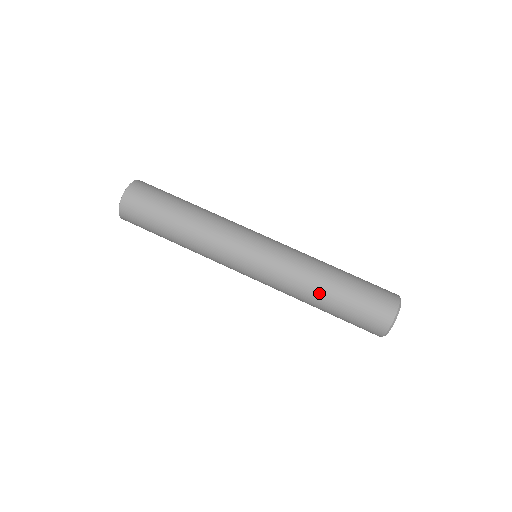
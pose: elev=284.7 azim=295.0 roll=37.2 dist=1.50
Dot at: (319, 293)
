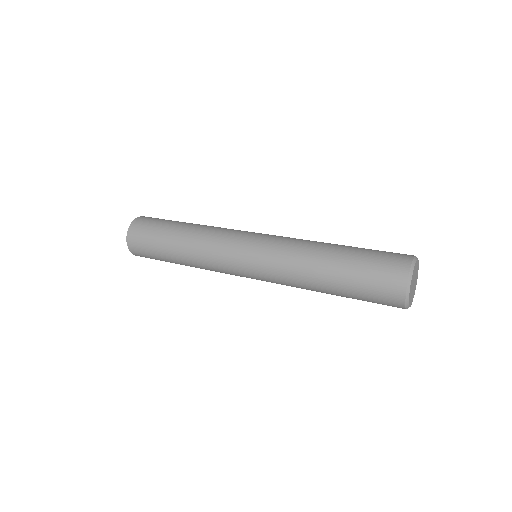
Dot at: (329, 244)
